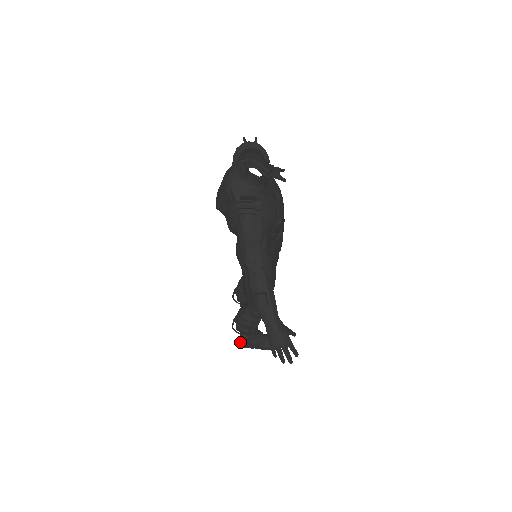
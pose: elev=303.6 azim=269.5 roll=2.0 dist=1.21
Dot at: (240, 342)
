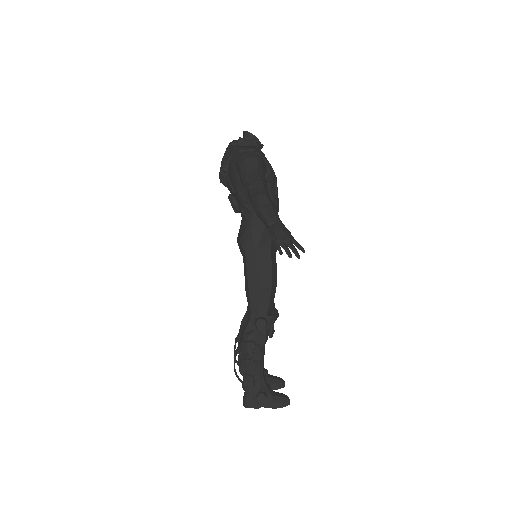
Dot at: (244, 399)
